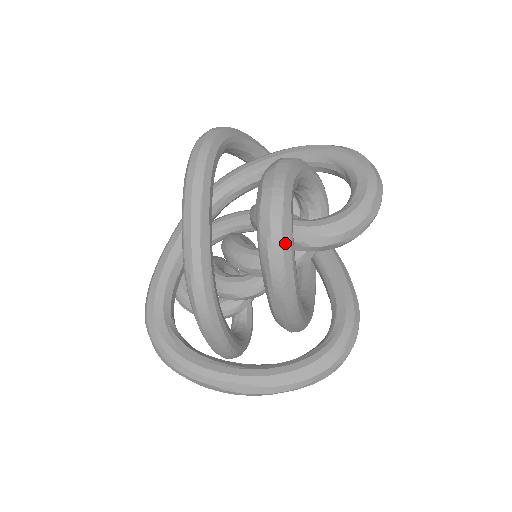
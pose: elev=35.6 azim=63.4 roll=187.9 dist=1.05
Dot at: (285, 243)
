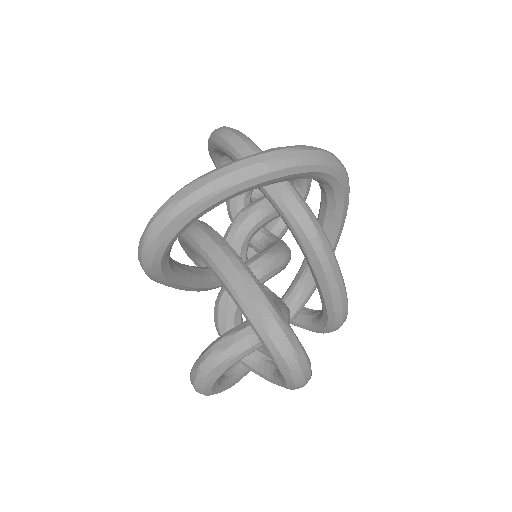
Dot at: occluded
